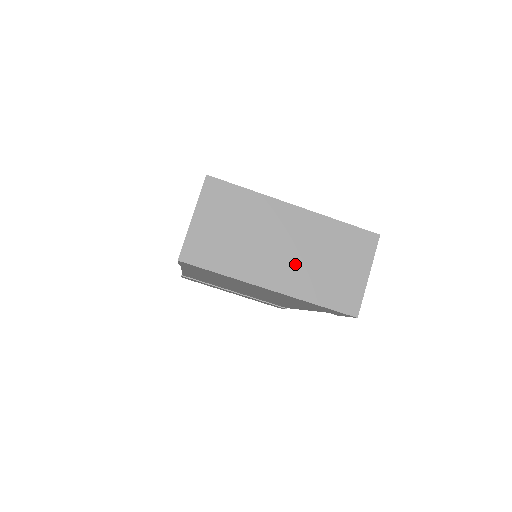
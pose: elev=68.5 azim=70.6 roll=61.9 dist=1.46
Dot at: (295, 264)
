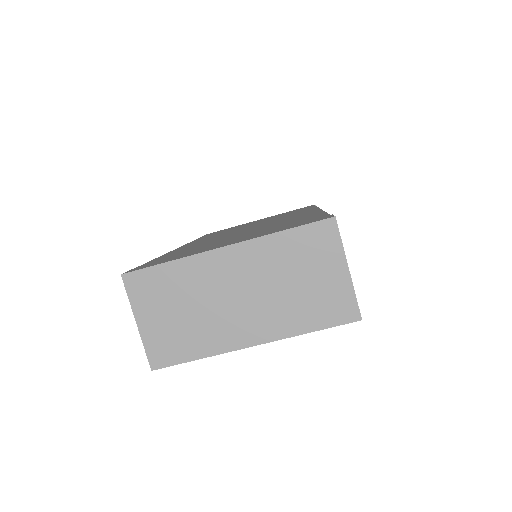
Dot at: (262, 306)
